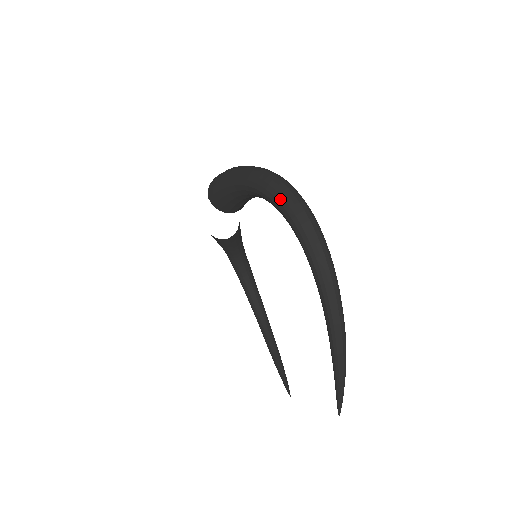
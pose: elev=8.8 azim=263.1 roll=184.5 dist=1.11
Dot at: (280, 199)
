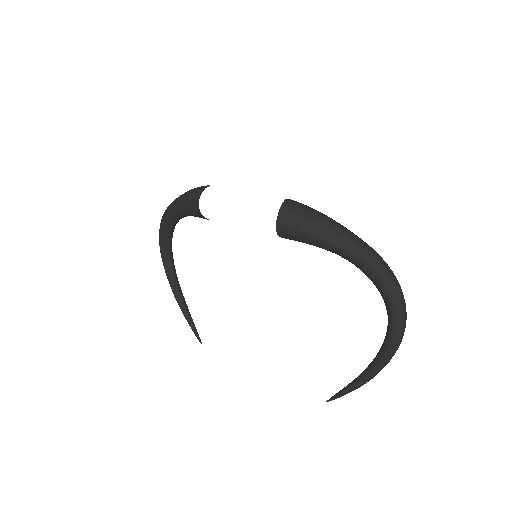
Dot at: (393, 291)
